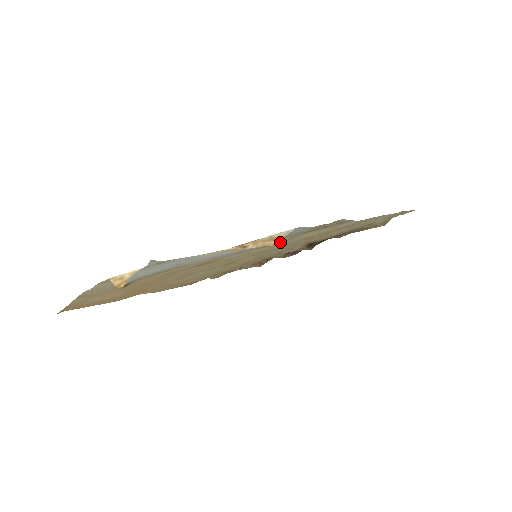
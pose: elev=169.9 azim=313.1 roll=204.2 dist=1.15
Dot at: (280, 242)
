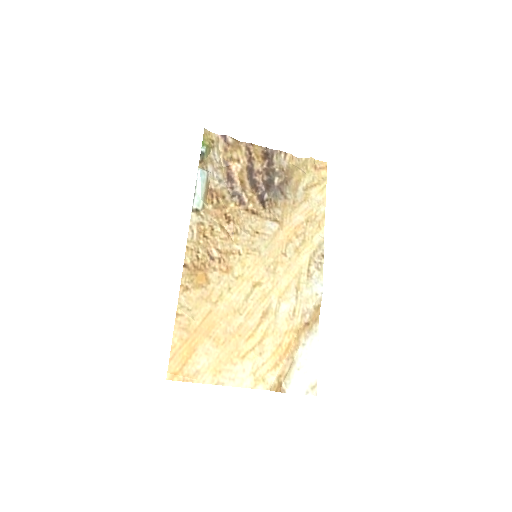
Dot at: (295, 276)
